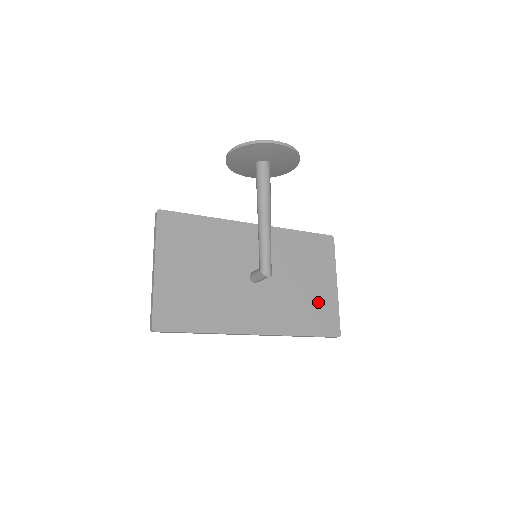
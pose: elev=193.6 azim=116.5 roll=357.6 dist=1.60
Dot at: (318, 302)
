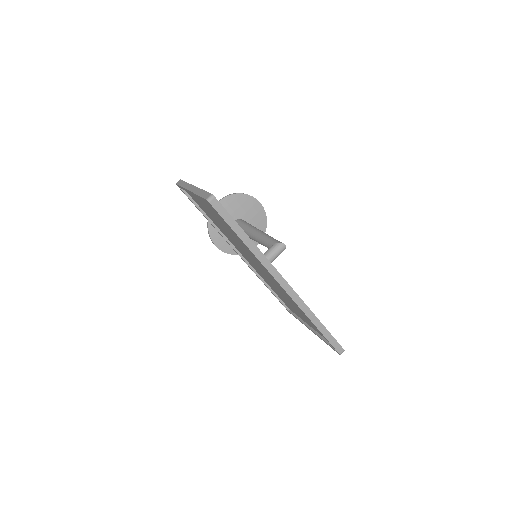
Dot at: occluded
